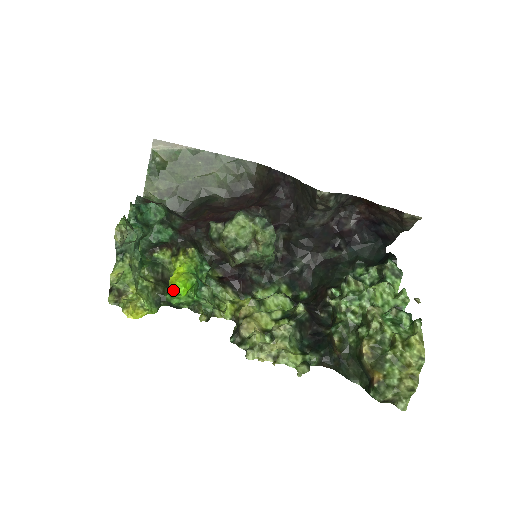
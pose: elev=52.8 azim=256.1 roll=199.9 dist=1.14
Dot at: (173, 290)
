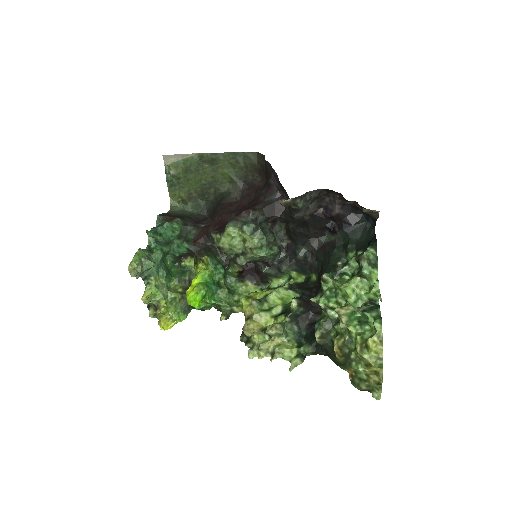
Dot at: (188, 304)
